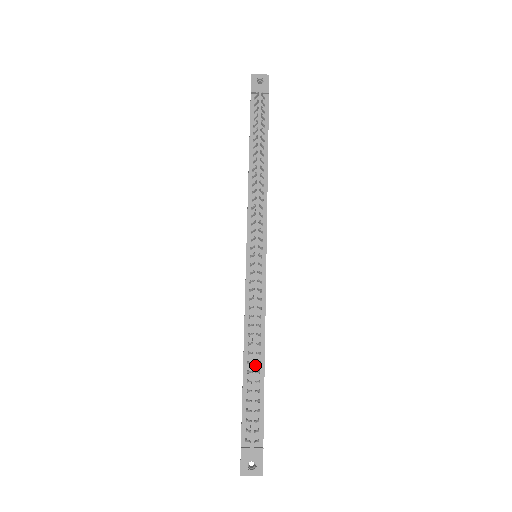
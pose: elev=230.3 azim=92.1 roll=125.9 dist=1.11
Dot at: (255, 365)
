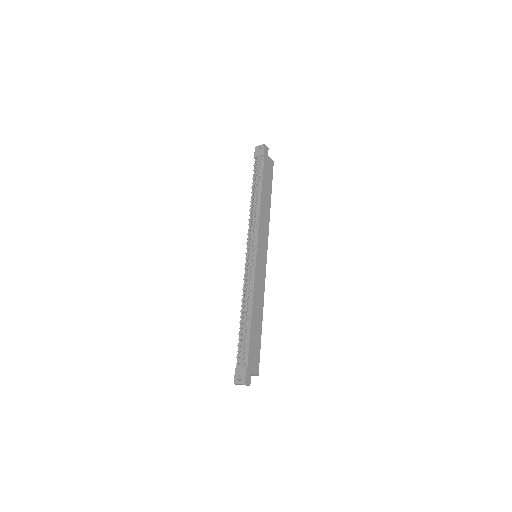
Dot at: (245, 320)
